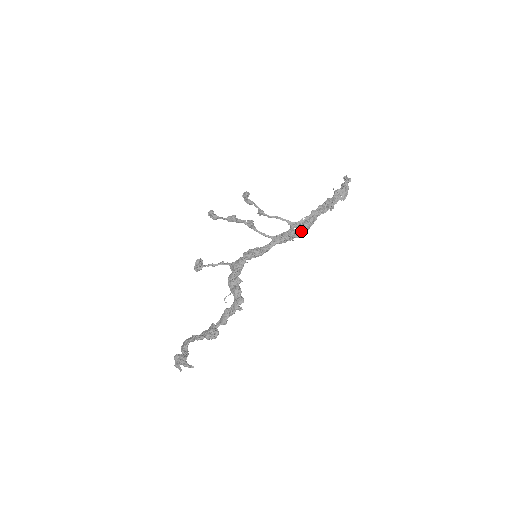
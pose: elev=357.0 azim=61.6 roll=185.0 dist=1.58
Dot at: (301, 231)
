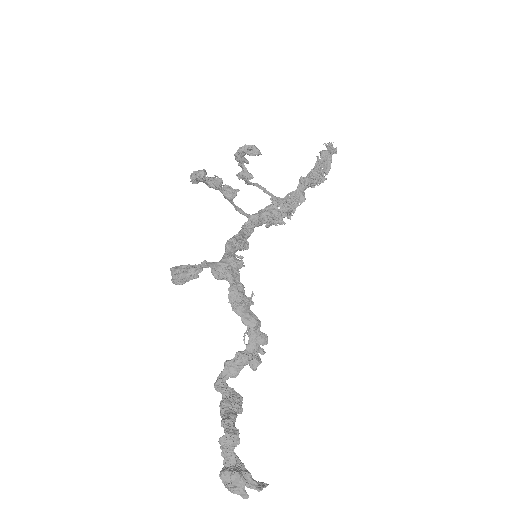
Dot at: (289, 214)
